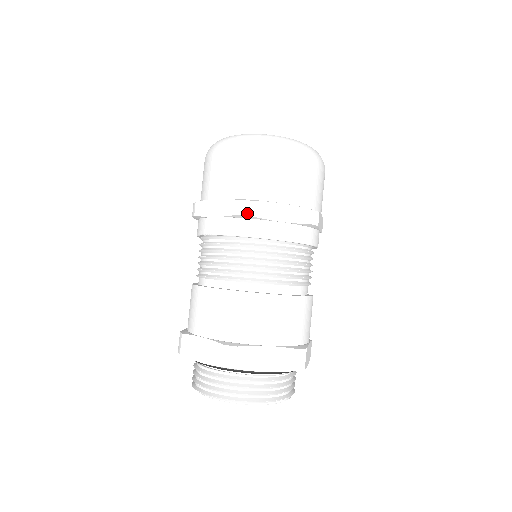
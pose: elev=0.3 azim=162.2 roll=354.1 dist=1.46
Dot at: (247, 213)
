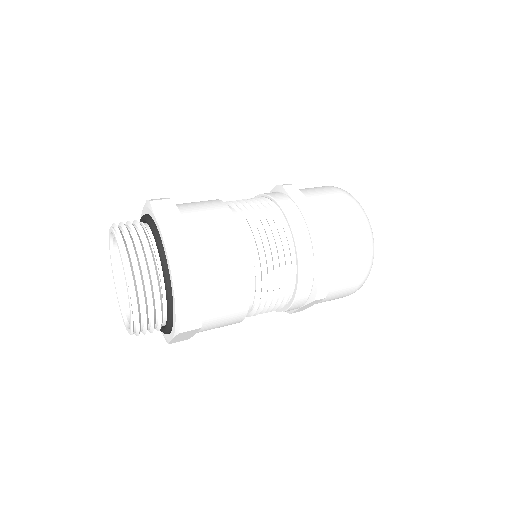
Dot at: (283, 185)
